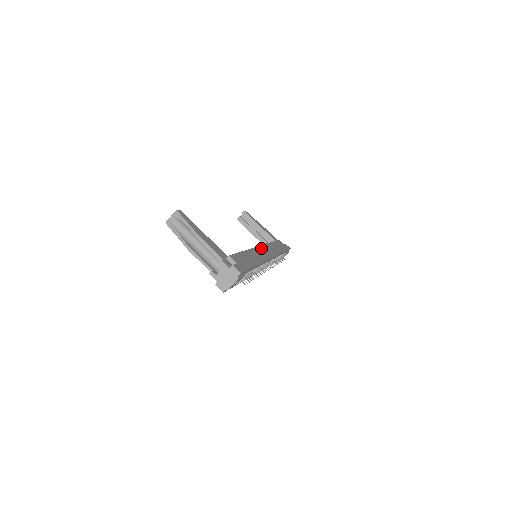
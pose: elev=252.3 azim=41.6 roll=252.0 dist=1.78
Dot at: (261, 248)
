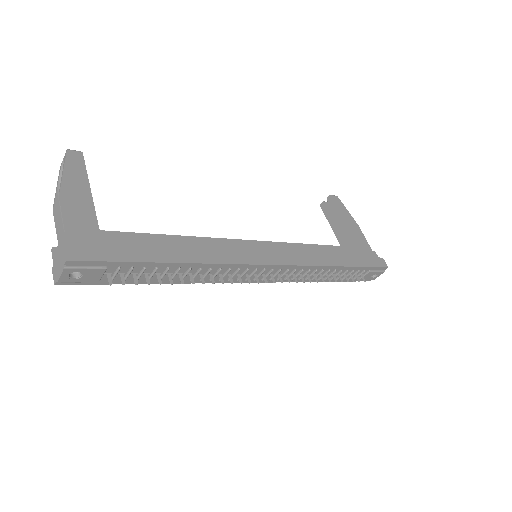
Dot at: (259, 245)
